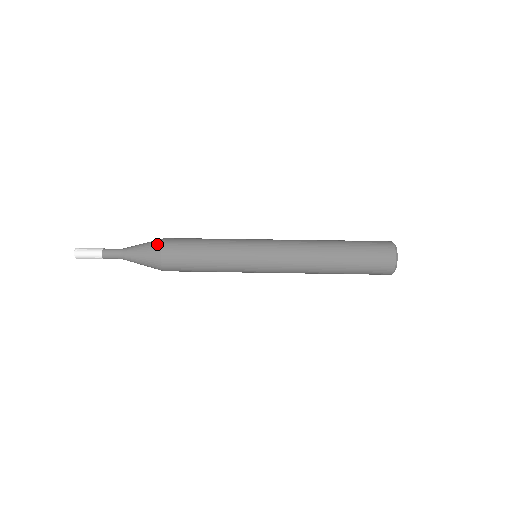
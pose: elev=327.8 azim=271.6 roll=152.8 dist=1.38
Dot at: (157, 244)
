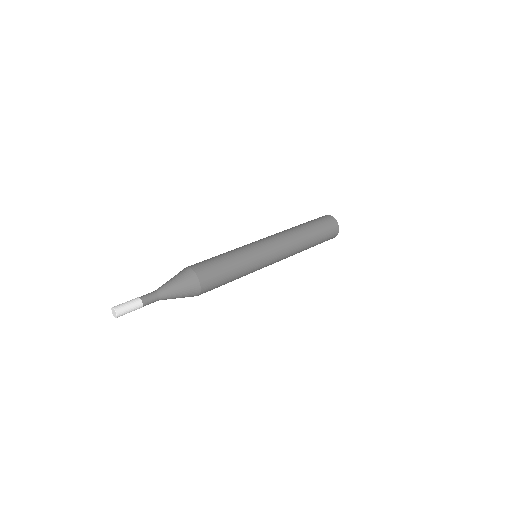
Dot at: (184, 269)
